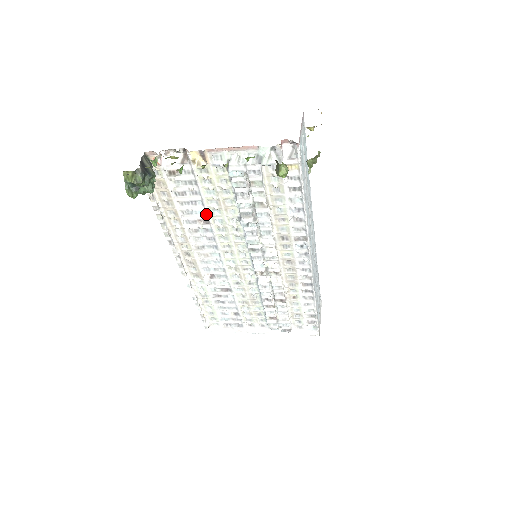
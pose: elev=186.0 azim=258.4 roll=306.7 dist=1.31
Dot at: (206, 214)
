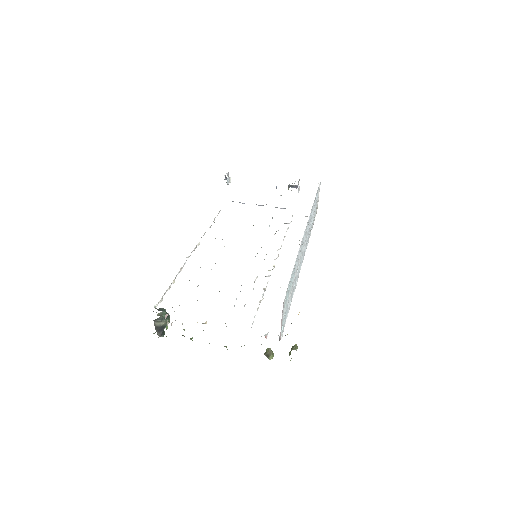
Dot at: occluded
